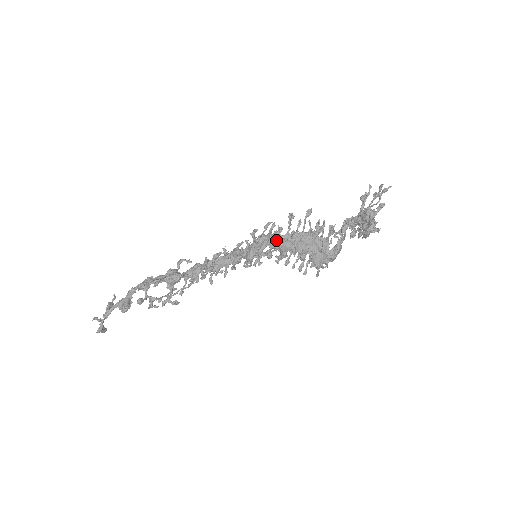
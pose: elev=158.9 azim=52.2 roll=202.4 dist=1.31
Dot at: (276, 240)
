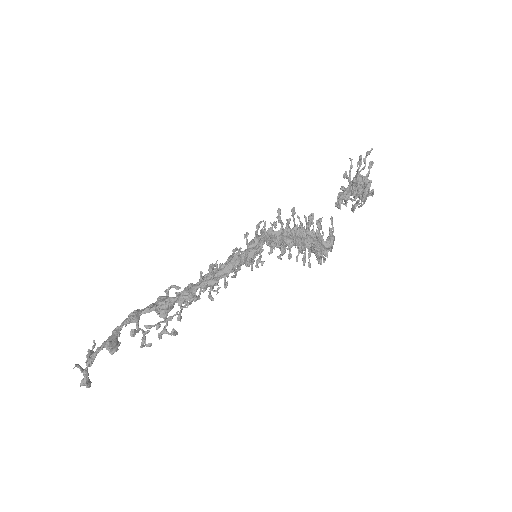
Dot at: (272, 236)
